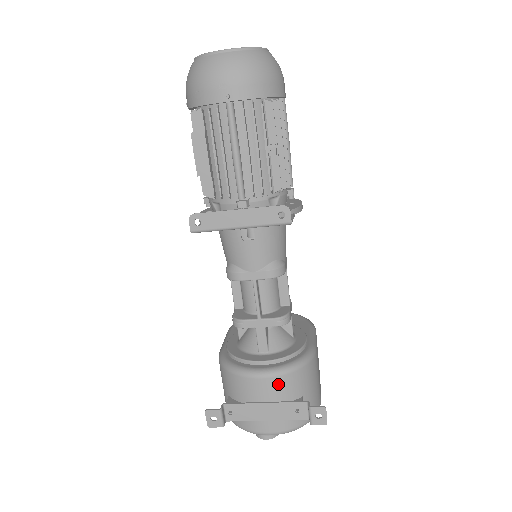
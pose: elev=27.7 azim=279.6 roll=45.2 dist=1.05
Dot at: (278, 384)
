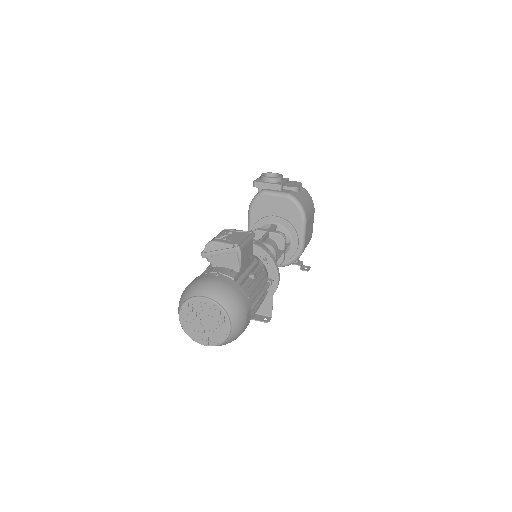
Dot at: occluded
